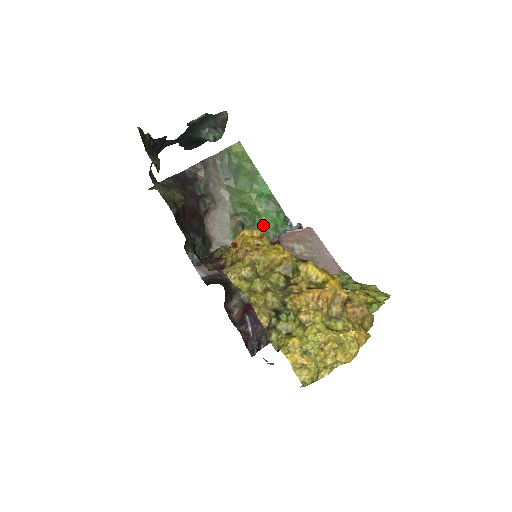
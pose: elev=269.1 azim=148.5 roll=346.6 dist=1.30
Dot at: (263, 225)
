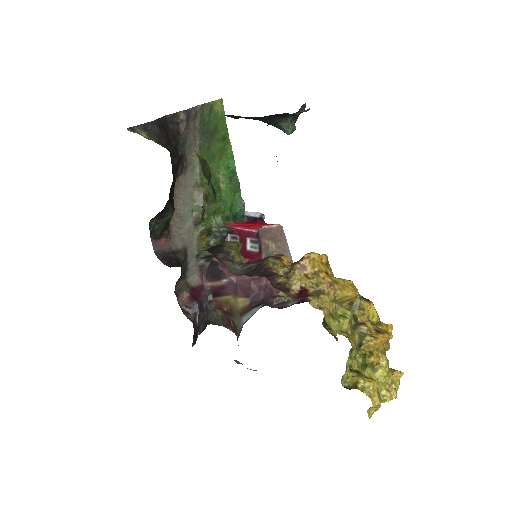
Dot at: (222, 203)
